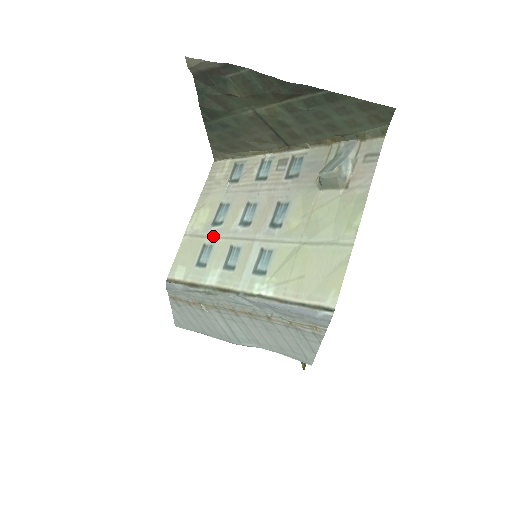
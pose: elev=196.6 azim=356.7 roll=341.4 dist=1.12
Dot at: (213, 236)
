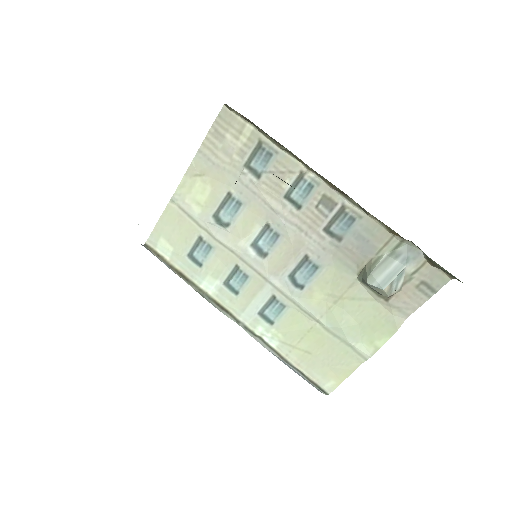
Dot at: (214, 237)
